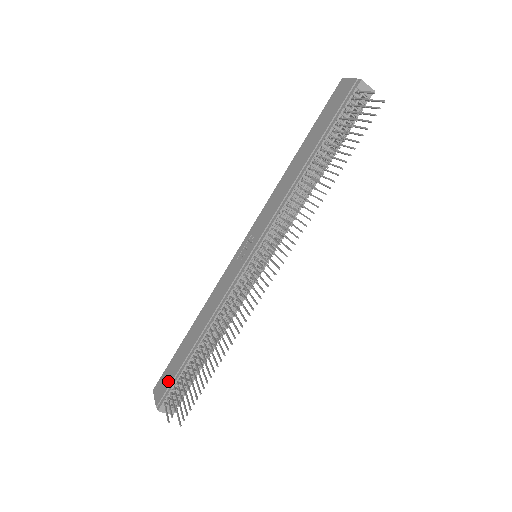
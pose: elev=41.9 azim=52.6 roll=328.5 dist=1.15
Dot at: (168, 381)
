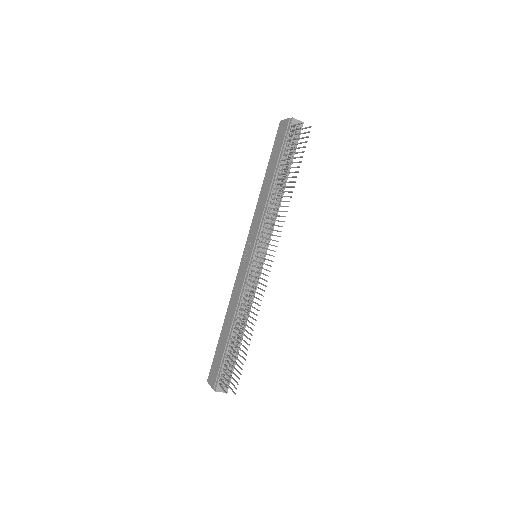
Dot at: (217, 367)
